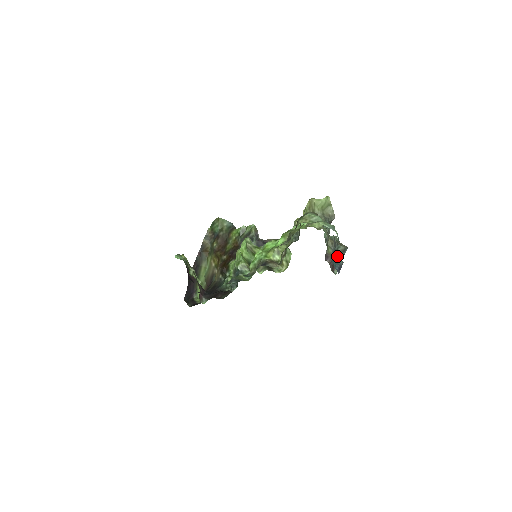
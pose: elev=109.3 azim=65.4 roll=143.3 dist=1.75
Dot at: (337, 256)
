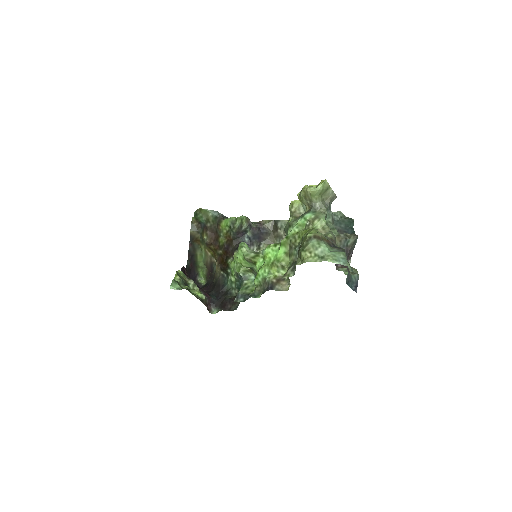
Dot at: (348, 253)
